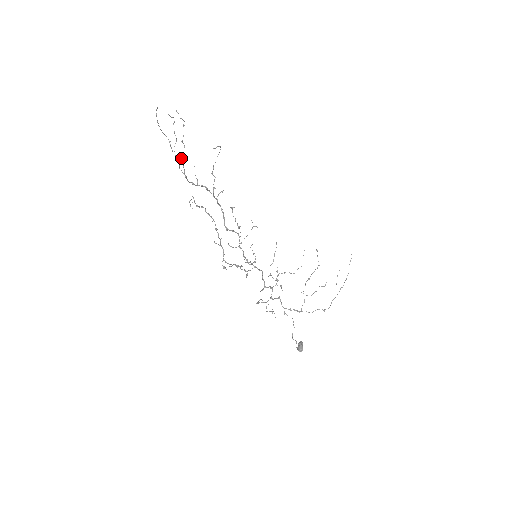
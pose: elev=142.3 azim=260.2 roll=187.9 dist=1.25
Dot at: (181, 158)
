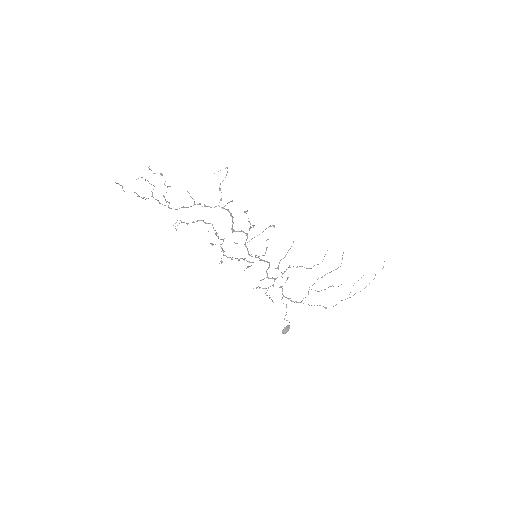
Dot at: occluded
